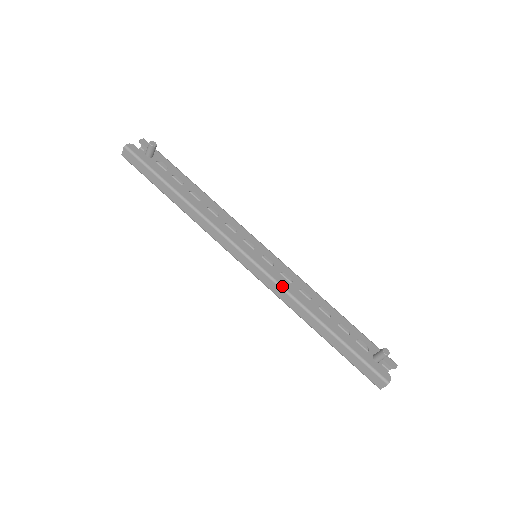
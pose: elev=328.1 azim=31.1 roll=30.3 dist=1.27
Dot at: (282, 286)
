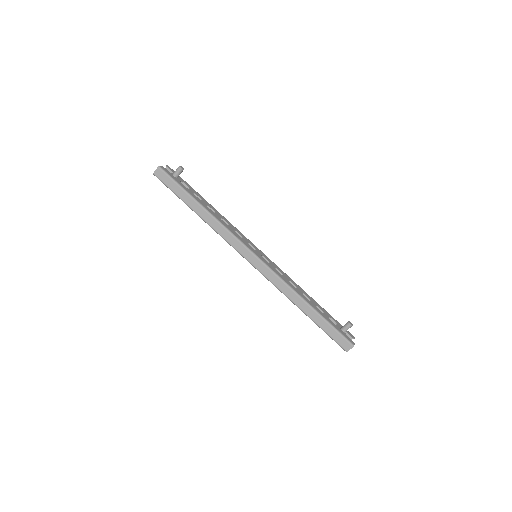
Dot at: (279, 276)
